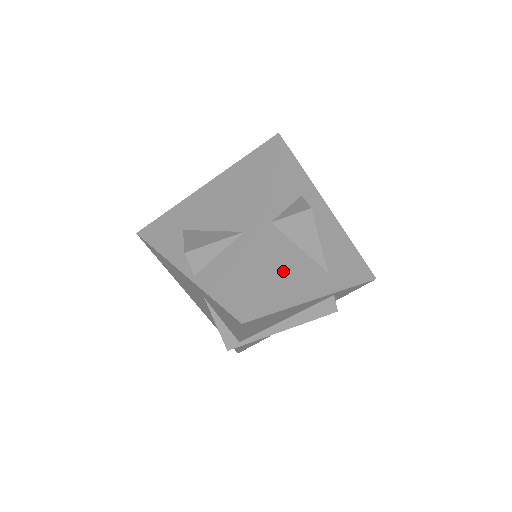
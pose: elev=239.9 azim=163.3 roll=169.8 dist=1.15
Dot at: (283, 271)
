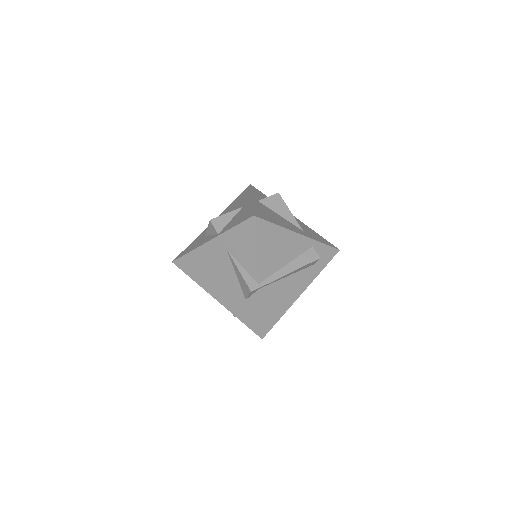
Dot at: (272, 216)
